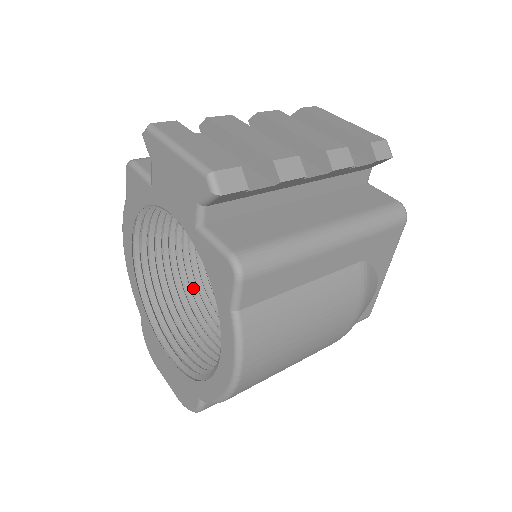
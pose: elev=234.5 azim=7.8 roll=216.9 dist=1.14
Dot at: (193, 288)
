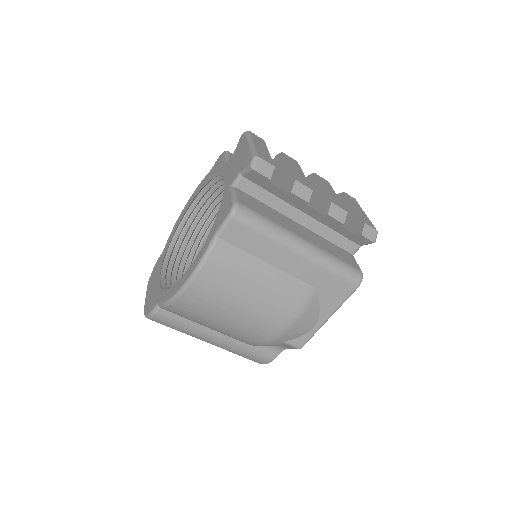
Dot at: occluded
